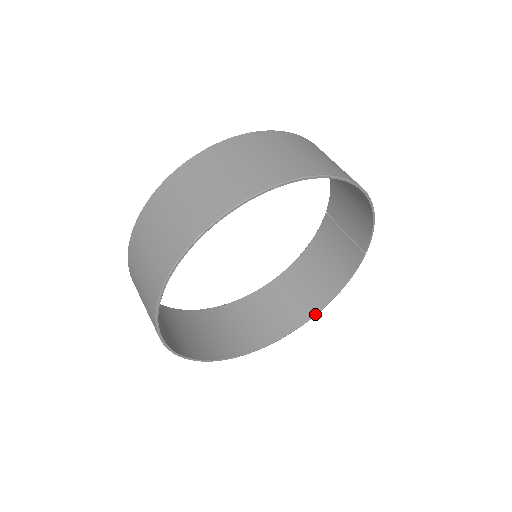
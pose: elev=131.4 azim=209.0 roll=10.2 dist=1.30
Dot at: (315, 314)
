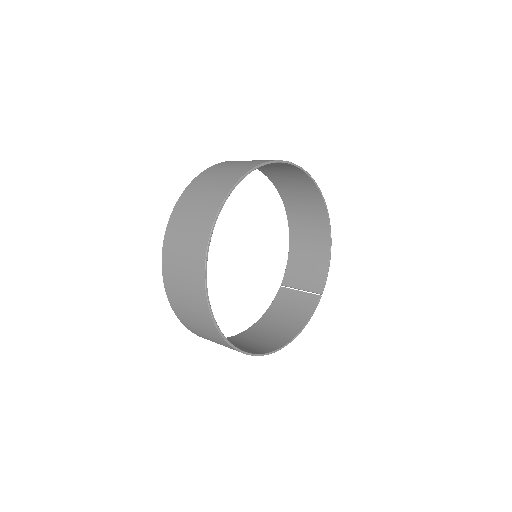
Dot at: (284, 345)
